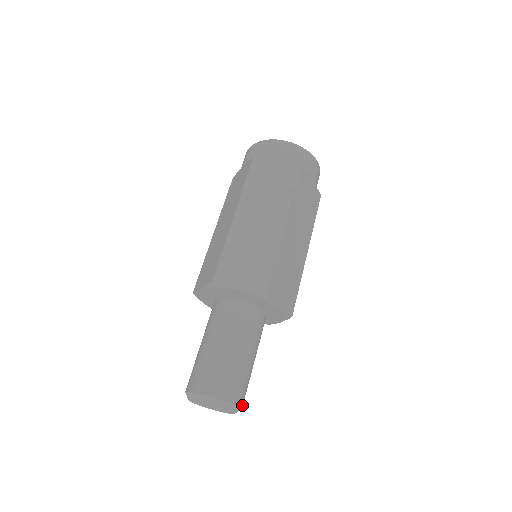
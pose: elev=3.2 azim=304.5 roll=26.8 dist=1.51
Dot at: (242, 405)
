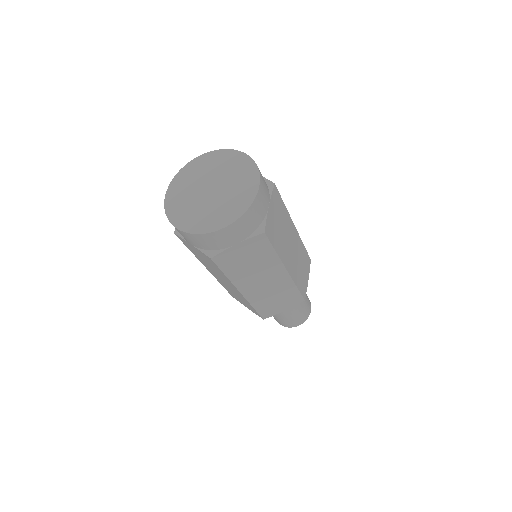
Dot at: (306, 319)
